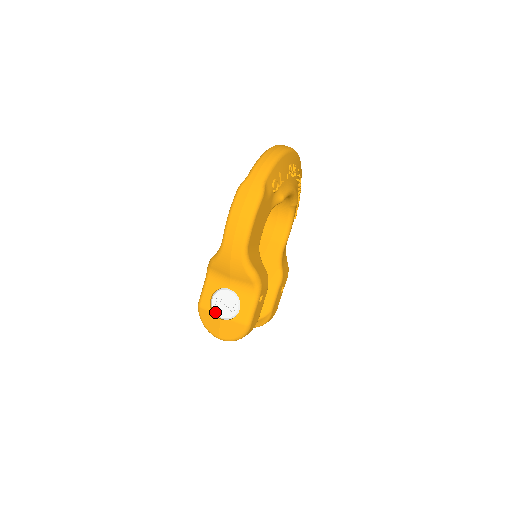
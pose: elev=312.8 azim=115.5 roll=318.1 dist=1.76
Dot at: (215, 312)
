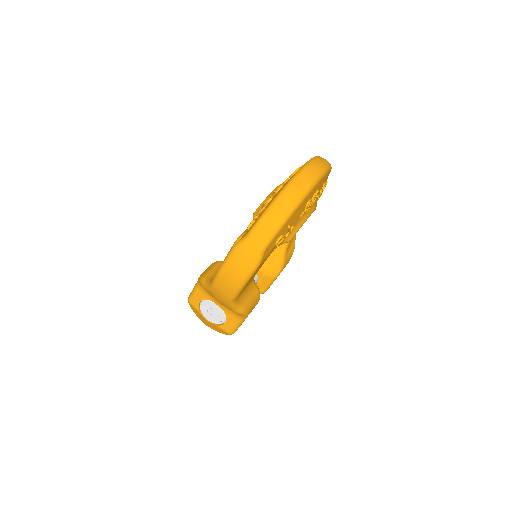
Dot at: (203, 314)
